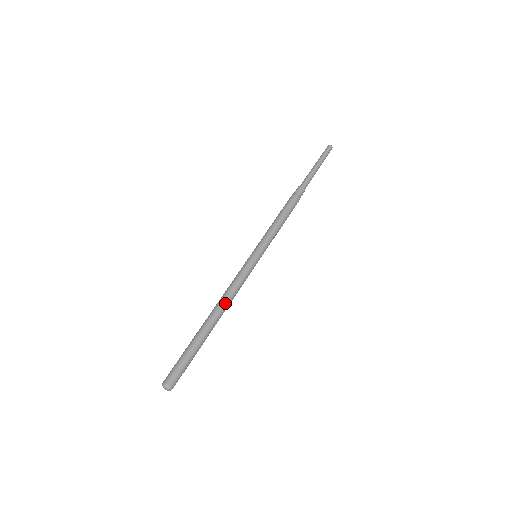
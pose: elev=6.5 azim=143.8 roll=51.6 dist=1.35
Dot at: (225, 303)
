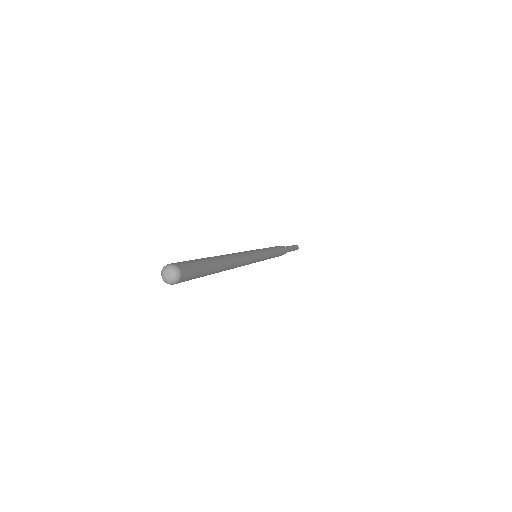
Dot at: (238, 259)
